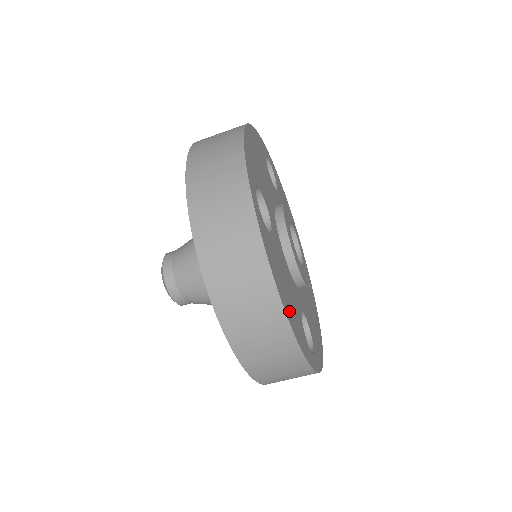
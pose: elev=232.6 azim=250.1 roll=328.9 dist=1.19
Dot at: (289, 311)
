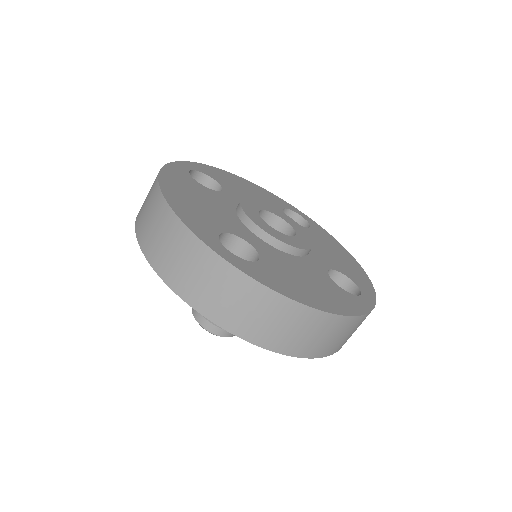
Dot at: (325, 302)
